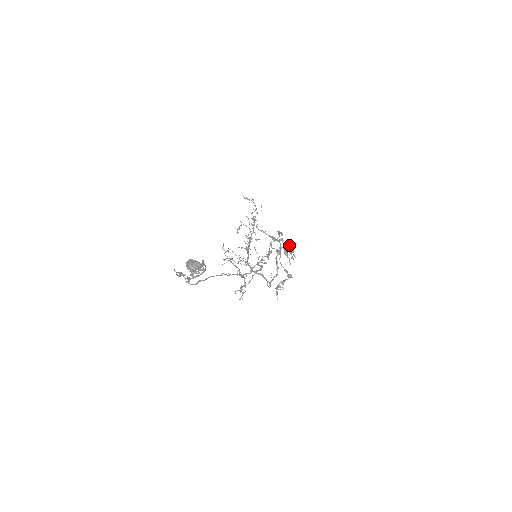
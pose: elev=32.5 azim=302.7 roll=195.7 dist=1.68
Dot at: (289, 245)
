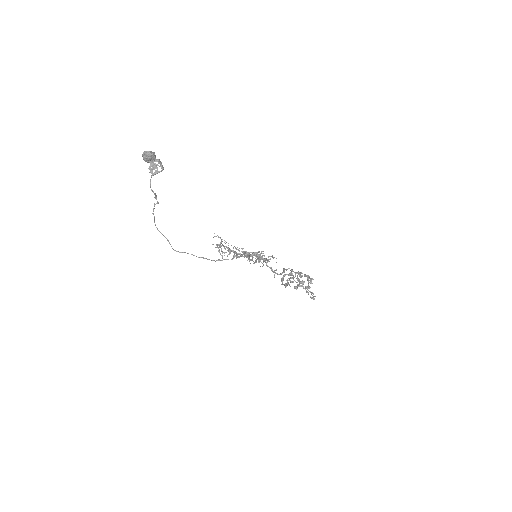
Dot at: (305, 275)
